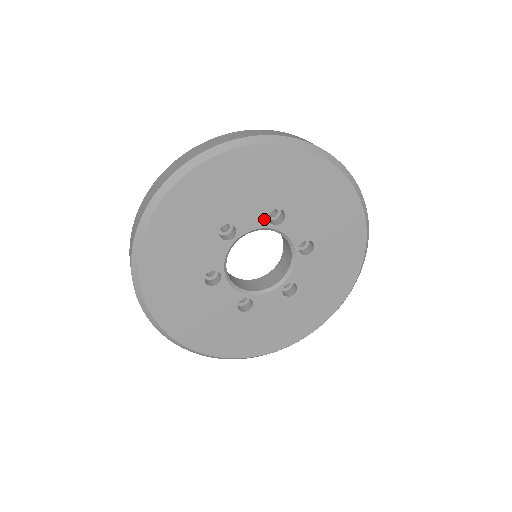
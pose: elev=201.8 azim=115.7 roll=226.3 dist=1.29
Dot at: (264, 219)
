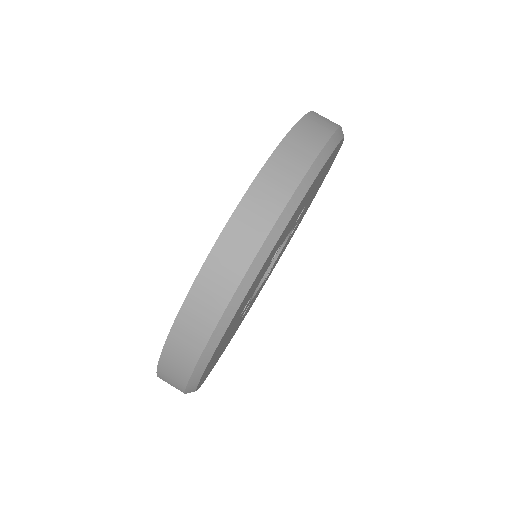
Dot at: (295, 222)
